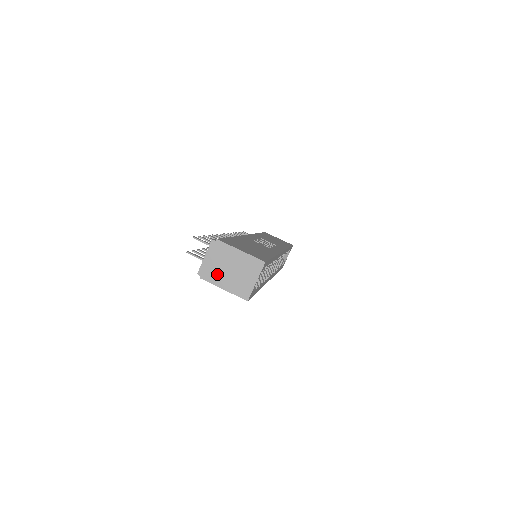
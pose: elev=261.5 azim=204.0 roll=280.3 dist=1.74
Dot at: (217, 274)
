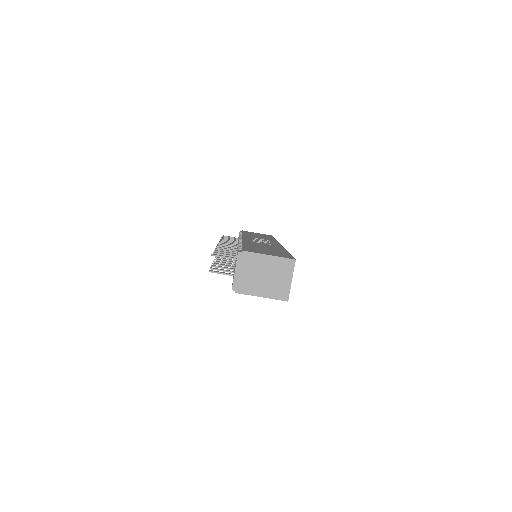
Dot at: (252, 284)
